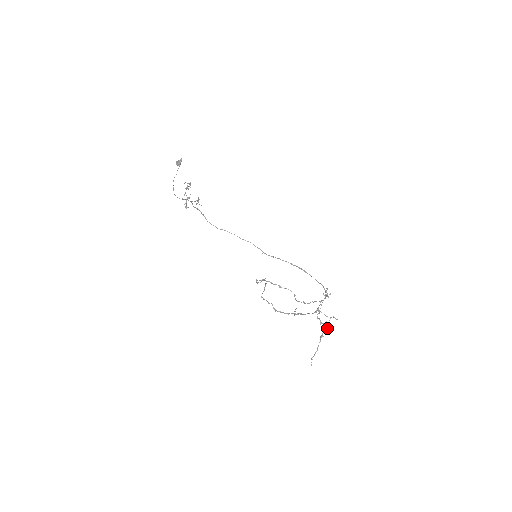
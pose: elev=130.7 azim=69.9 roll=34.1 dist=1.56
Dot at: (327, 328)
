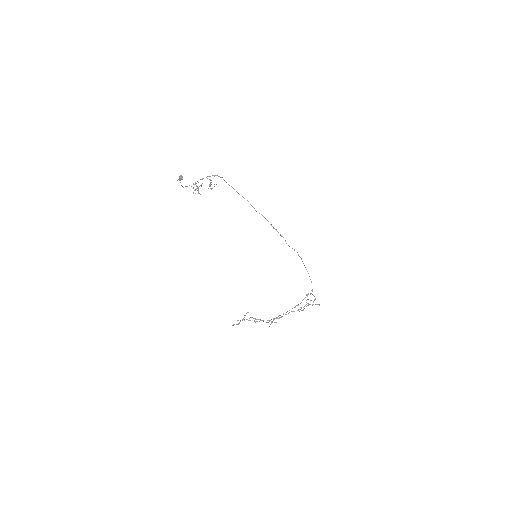
Dot at: occluded
